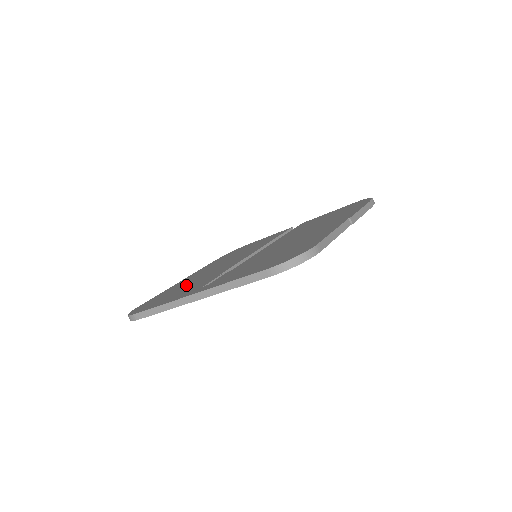
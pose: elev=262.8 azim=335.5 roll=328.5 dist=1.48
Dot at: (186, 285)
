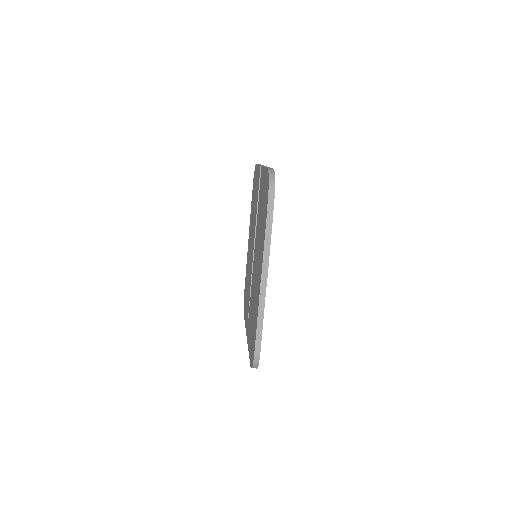
Dot at: (247, 281)
